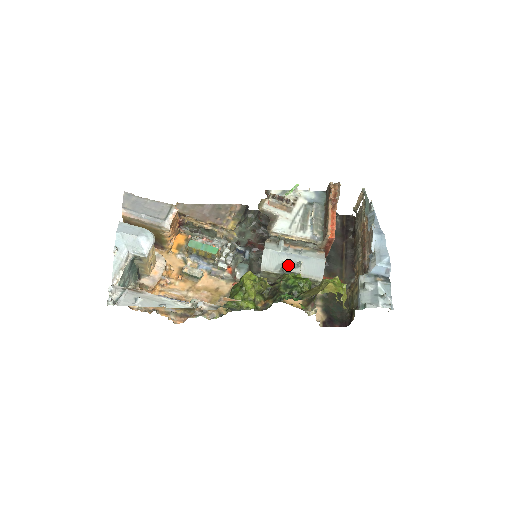
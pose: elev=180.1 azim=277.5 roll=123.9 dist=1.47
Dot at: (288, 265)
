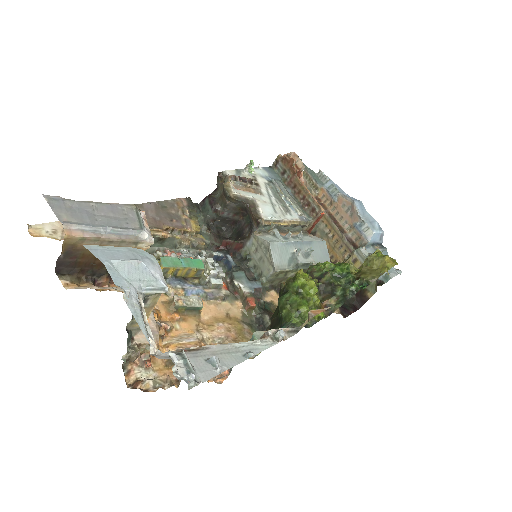
Dot at: (300, 256)
